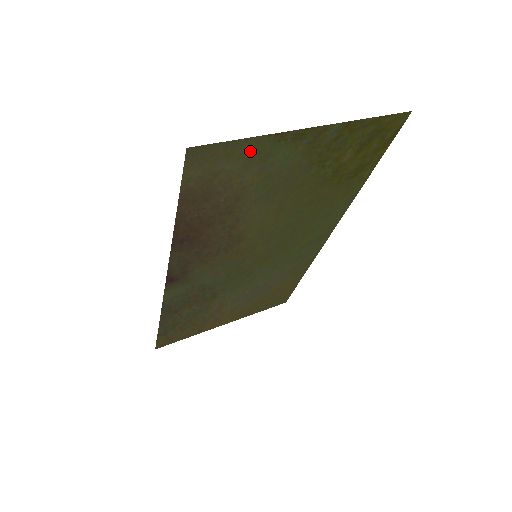
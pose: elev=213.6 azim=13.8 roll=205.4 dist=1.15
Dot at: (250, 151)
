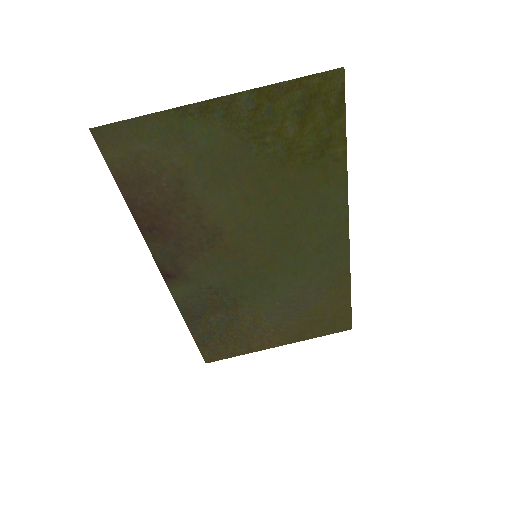
Dot at: (158, 129)
